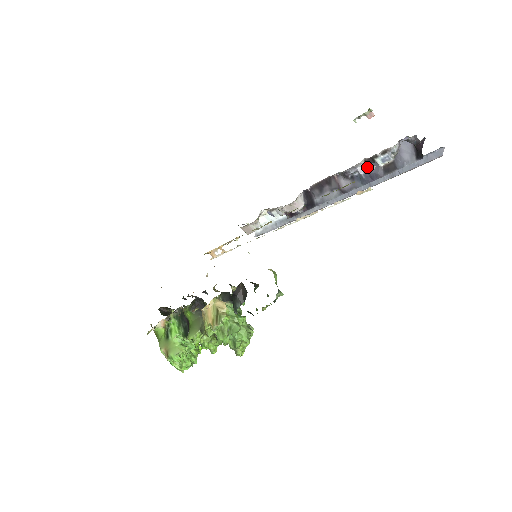
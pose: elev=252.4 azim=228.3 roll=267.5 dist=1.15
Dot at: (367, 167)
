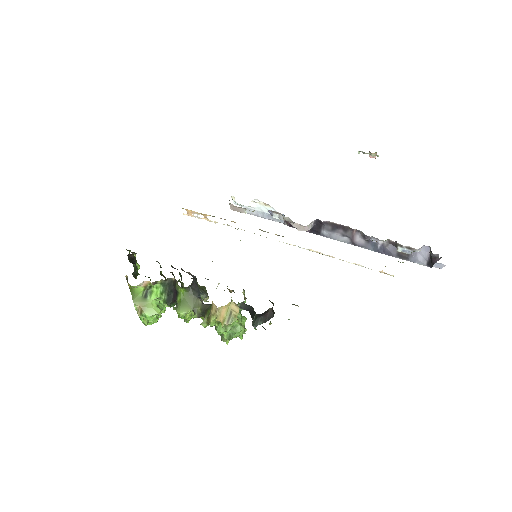
Dot at: (386, 244)
